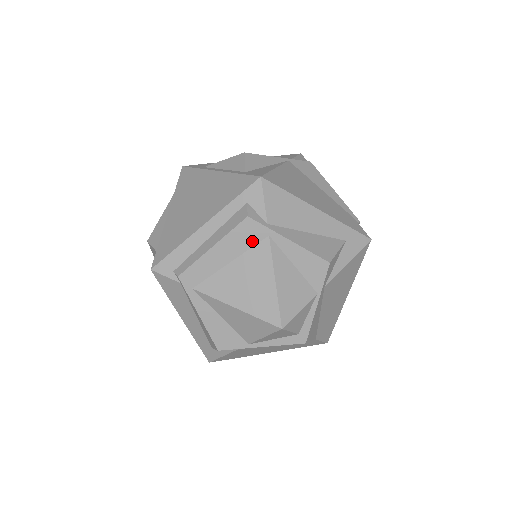
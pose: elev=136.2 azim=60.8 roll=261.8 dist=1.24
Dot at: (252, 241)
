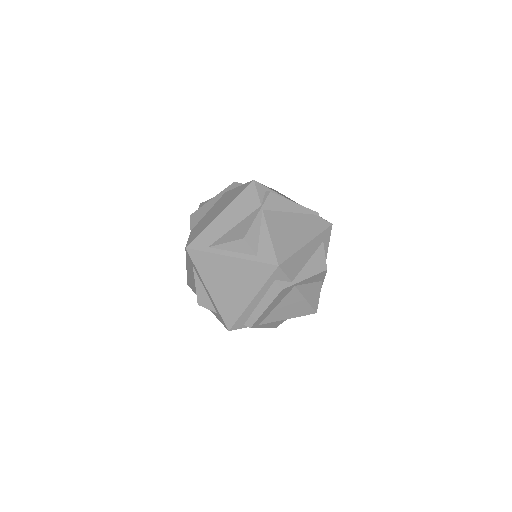
Dot at: (286, 293)
